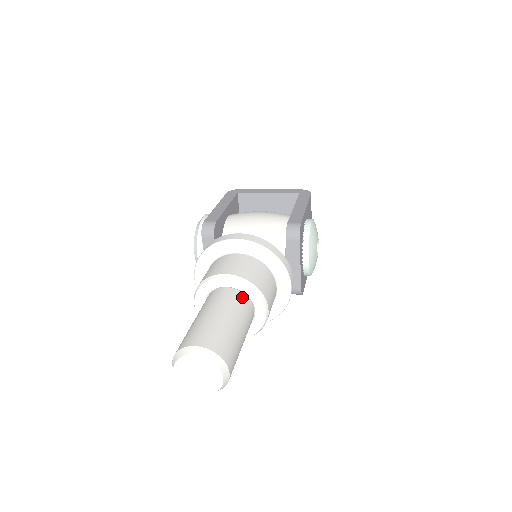
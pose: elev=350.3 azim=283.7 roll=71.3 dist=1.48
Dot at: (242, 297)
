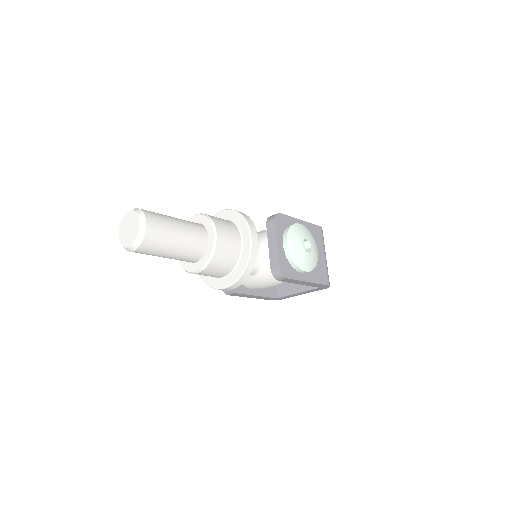
Dot at: (198, 224)
